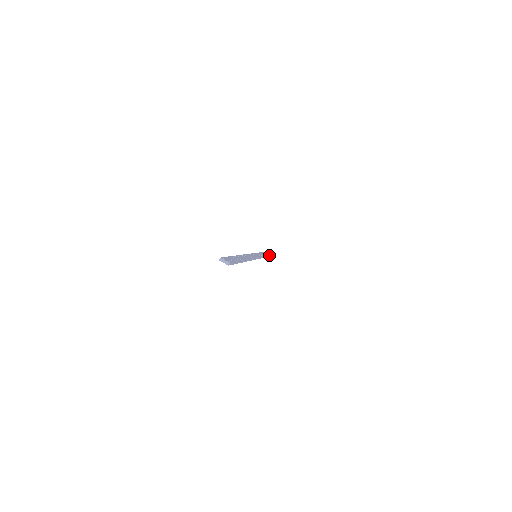
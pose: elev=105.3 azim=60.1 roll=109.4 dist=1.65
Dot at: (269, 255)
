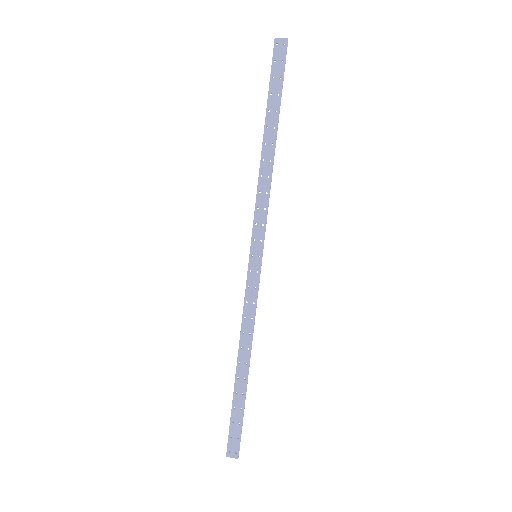
Dot at: (249, 364)
